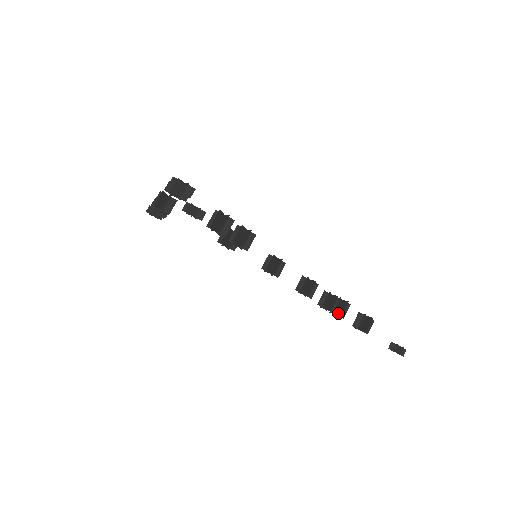
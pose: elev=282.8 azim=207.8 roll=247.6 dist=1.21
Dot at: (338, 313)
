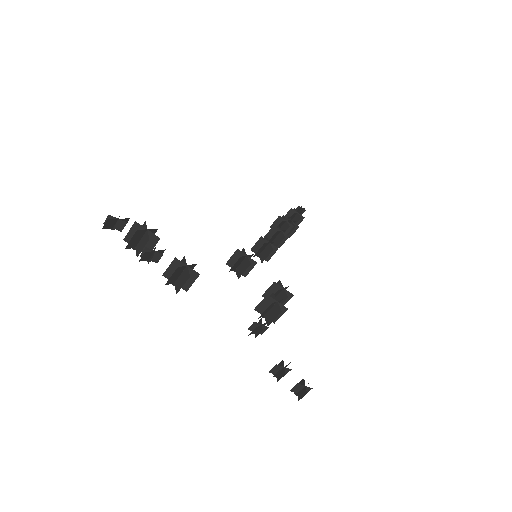
Dot at: occluded
